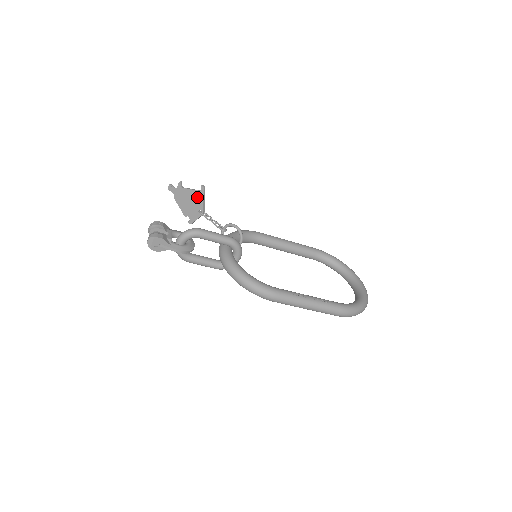
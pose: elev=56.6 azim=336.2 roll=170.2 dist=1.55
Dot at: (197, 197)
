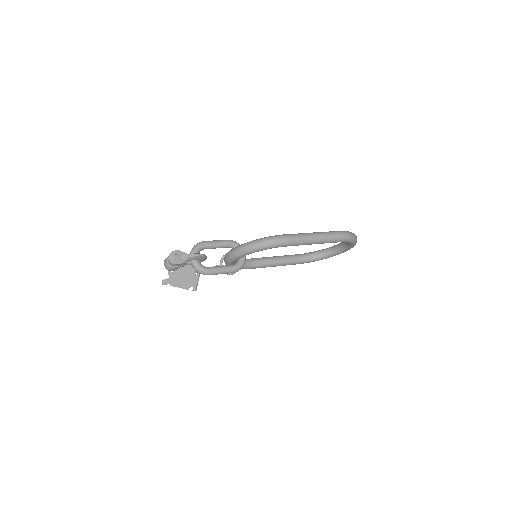
Dot at: (187, 266)
